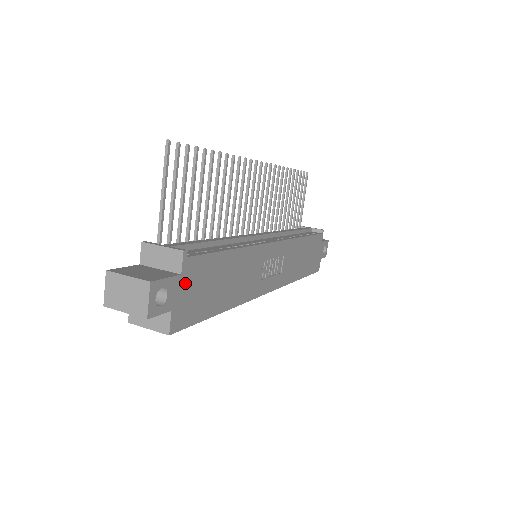
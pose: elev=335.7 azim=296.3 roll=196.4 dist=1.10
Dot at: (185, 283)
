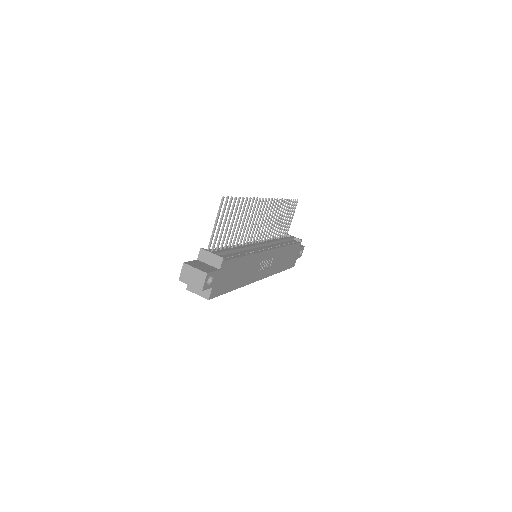
Dot at: (221, 274)
